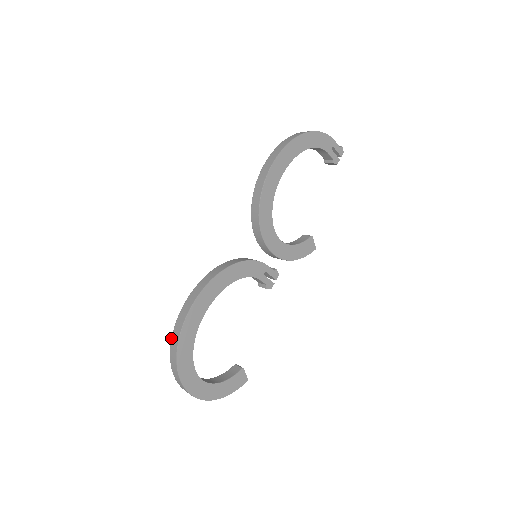
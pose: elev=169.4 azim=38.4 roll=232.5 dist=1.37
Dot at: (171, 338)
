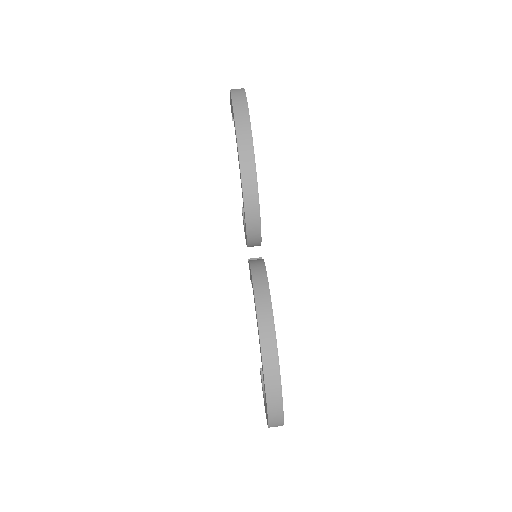
Dot at: (265, 393)
